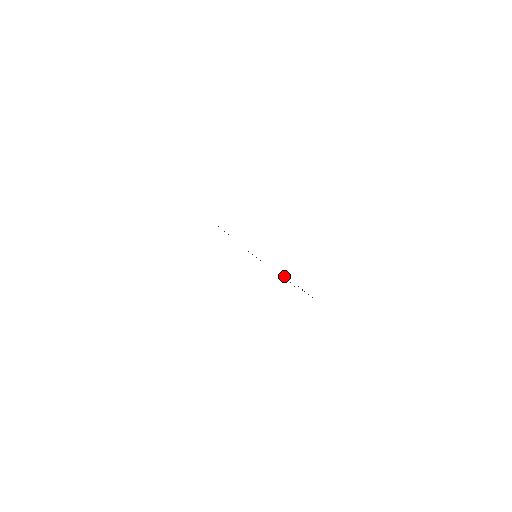
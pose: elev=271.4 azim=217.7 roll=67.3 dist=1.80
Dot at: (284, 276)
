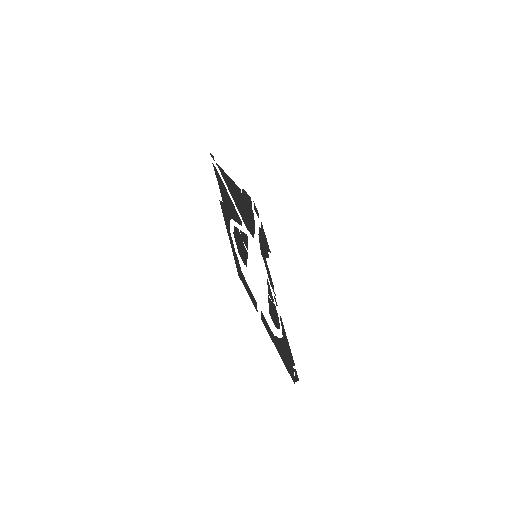
Dot at: (277, 325)
